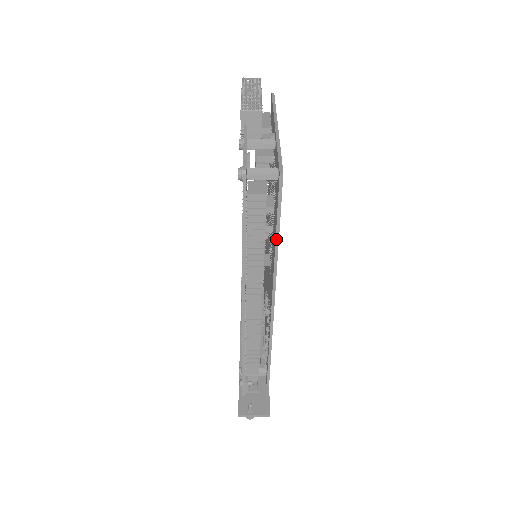
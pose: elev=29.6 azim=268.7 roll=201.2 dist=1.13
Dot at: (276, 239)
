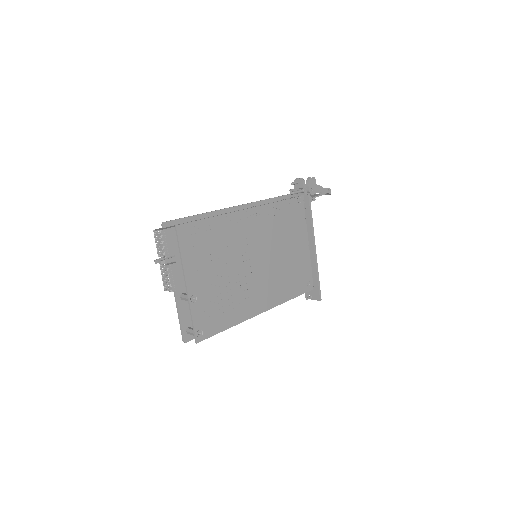
Dot at: (228, 328)
